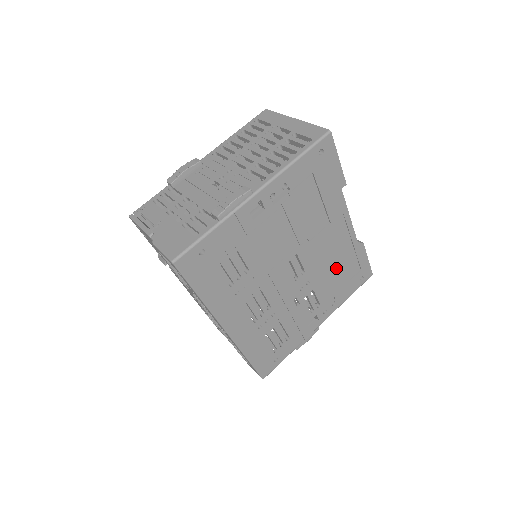
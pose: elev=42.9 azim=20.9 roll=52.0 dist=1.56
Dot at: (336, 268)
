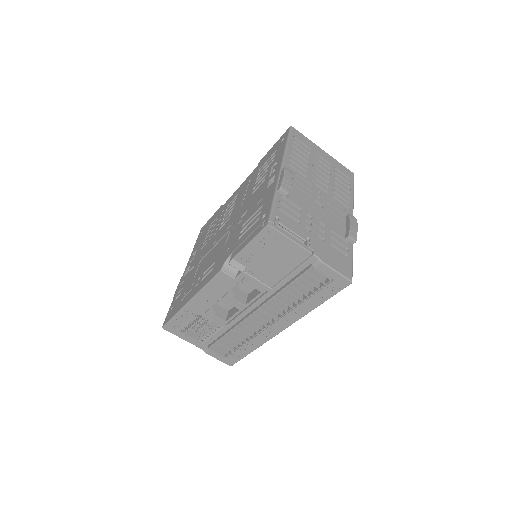
Dot at: occluded
